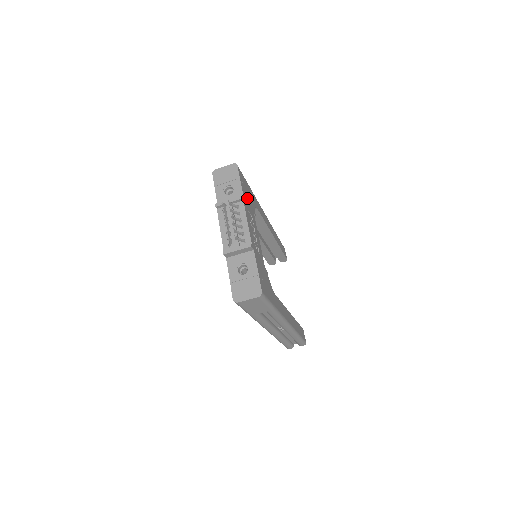
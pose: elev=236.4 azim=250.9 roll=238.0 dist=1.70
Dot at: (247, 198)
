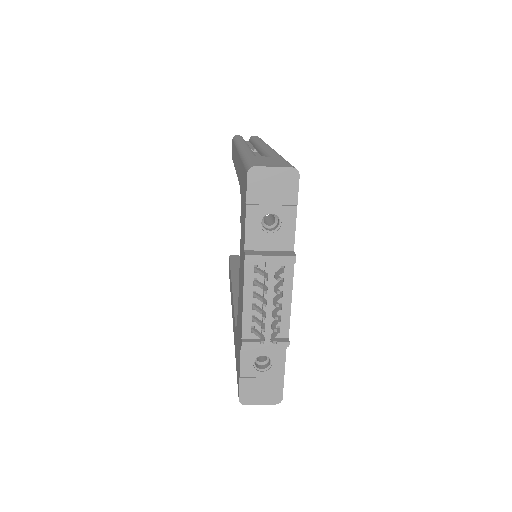
Dot at: occluded
